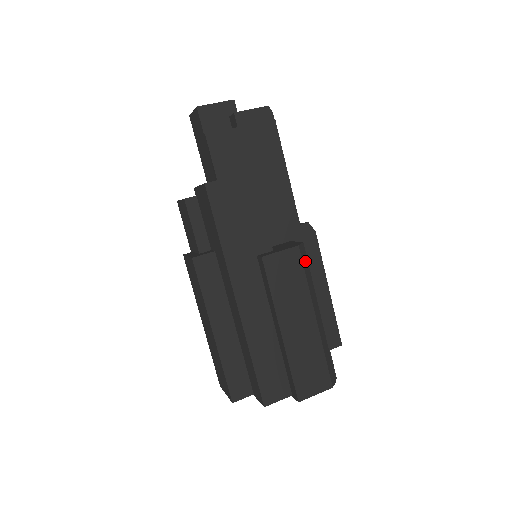
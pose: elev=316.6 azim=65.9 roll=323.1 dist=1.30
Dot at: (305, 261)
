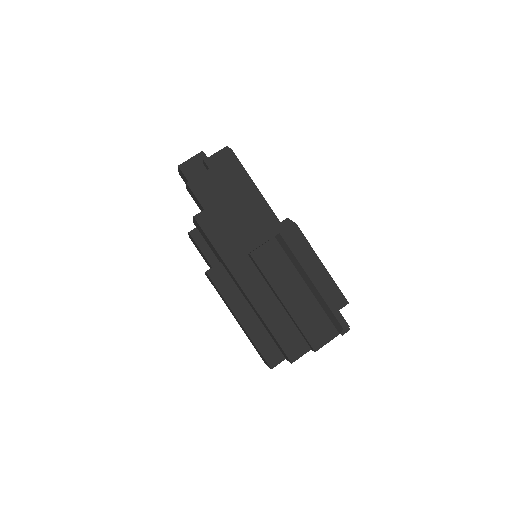
Dot at: (285, 246)
